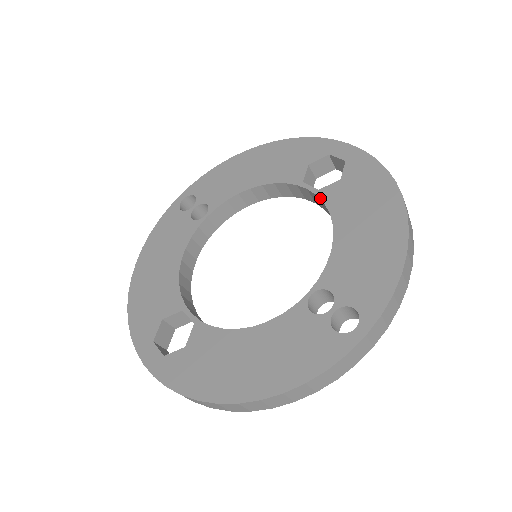
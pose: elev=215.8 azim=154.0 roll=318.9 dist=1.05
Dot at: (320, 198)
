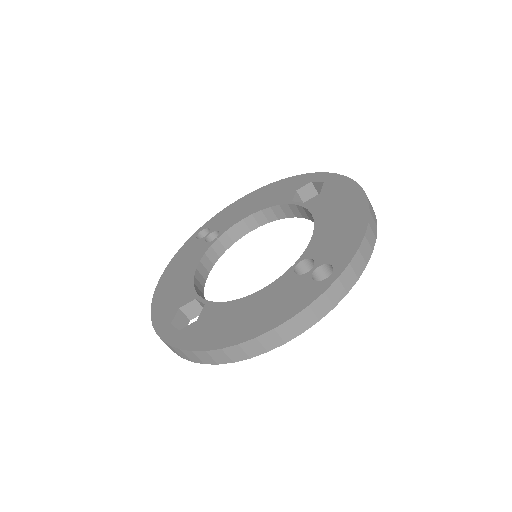
Dot at: (305, 207)
